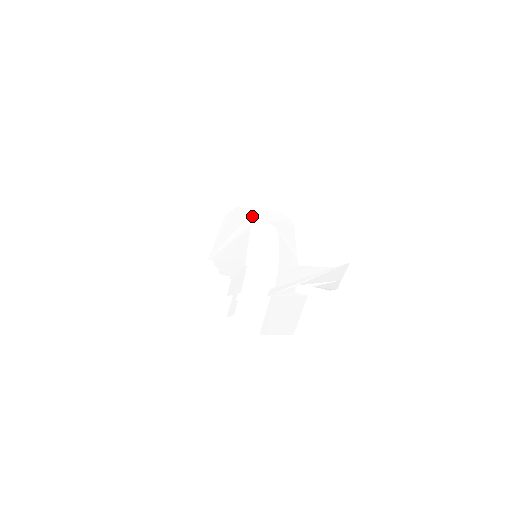
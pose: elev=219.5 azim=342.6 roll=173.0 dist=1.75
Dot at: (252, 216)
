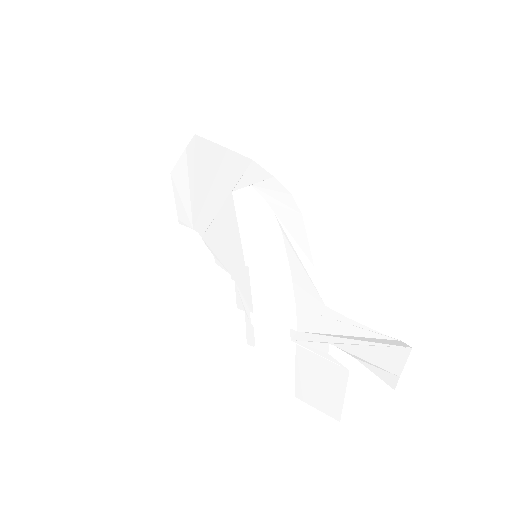
Dot at: (226, 166)
